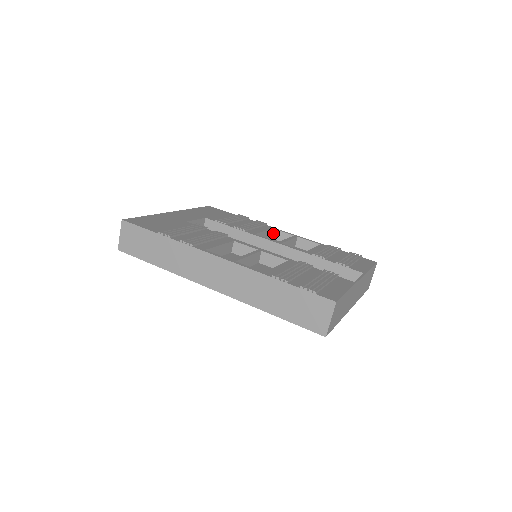
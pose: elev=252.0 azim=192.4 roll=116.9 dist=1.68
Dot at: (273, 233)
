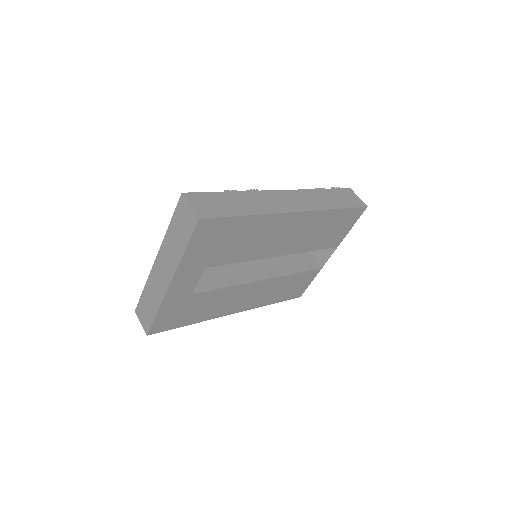
Dot at: occluded
